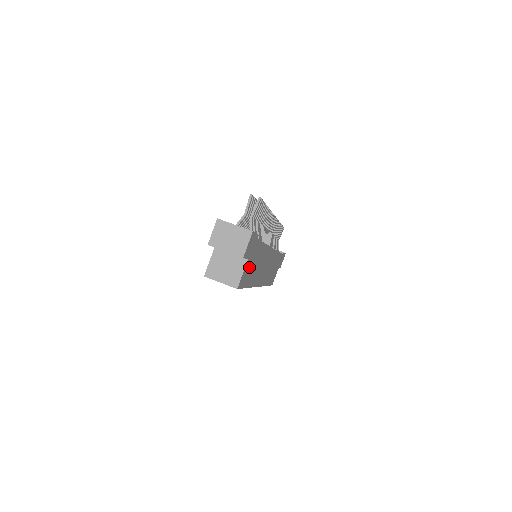
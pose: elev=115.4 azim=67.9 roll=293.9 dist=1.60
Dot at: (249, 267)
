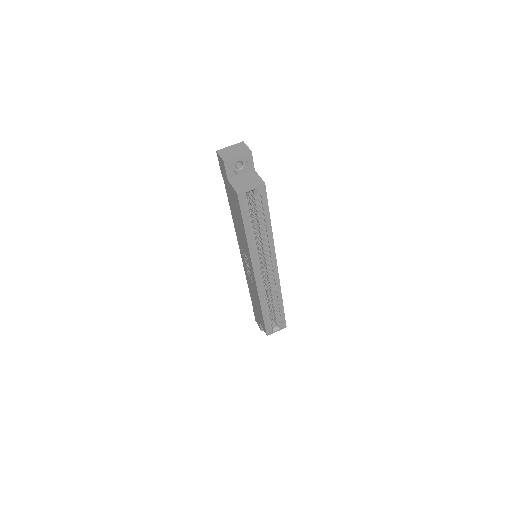
Dot at: occluded
